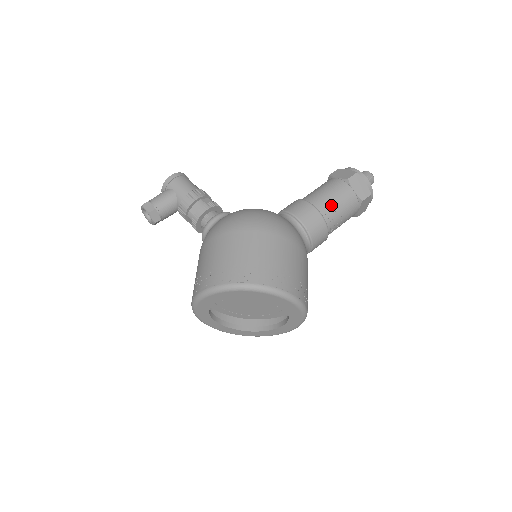
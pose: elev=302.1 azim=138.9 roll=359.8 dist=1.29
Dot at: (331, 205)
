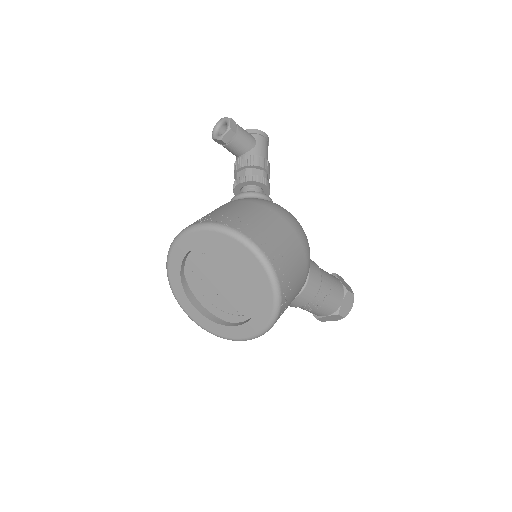
Dot at: (327, 292)
